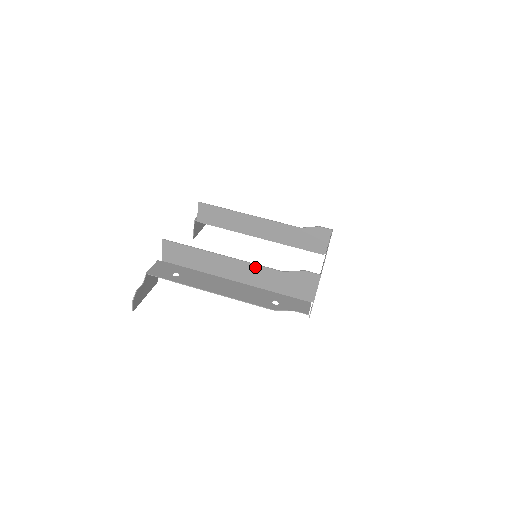
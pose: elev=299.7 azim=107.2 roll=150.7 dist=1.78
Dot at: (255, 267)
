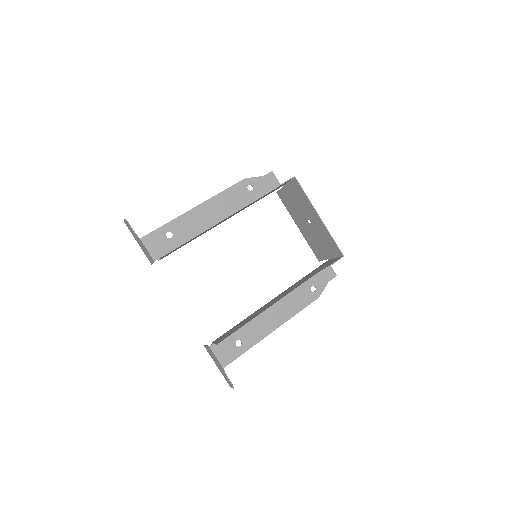
Dot at: (294, 289)
